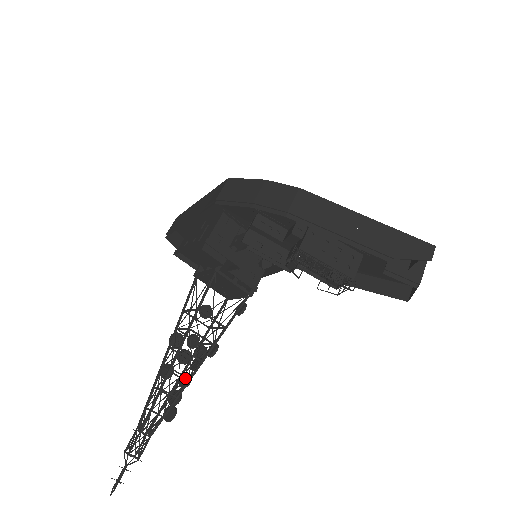
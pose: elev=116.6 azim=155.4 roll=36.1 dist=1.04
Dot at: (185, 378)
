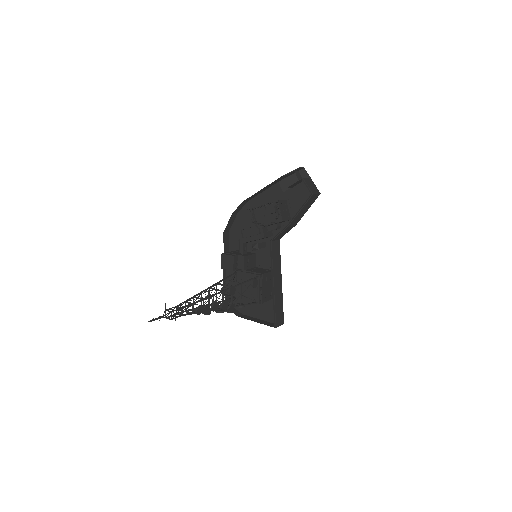
Dot at: (212, 300)
